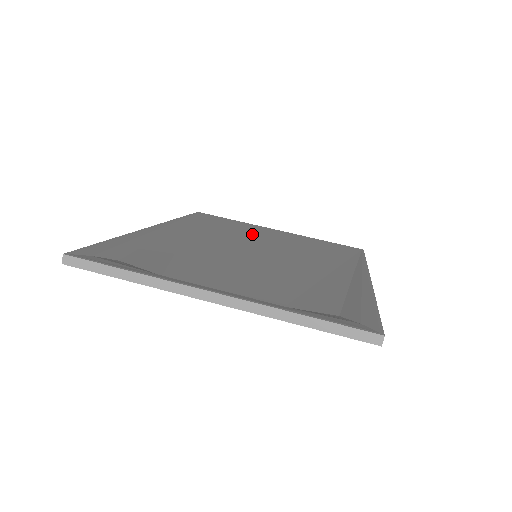
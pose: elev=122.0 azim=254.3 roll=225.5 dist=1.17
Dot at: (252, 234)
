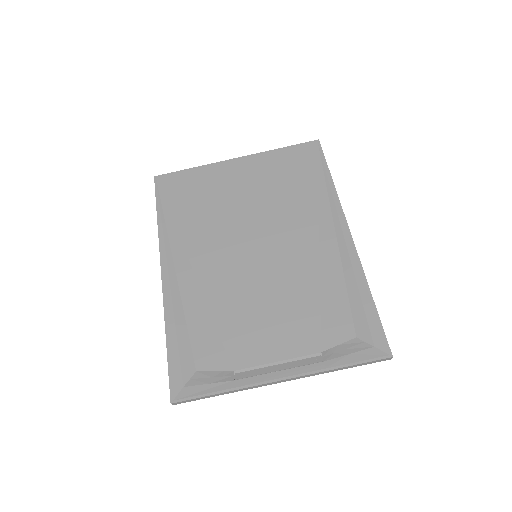
Dot at: (226, 200)
